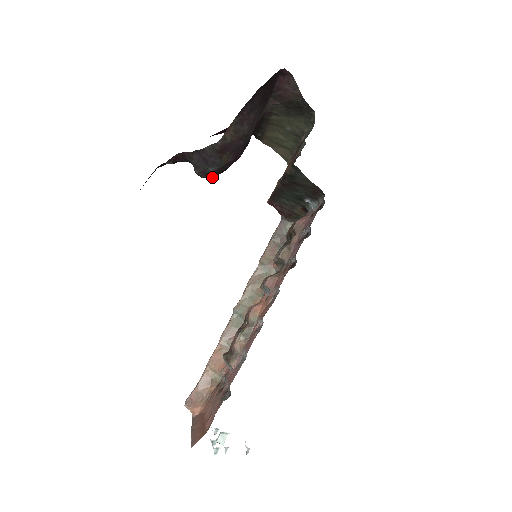
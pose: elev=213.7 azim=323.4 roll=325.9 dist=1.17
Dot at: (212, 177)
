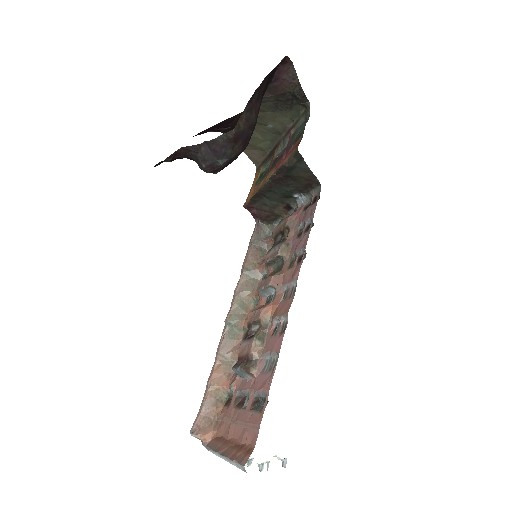
Dot at: (217, 172)
